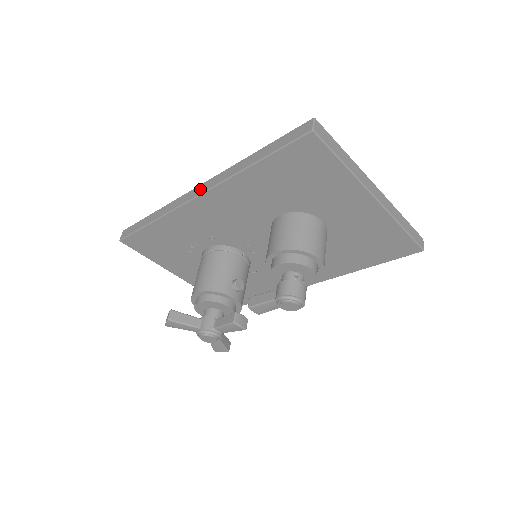
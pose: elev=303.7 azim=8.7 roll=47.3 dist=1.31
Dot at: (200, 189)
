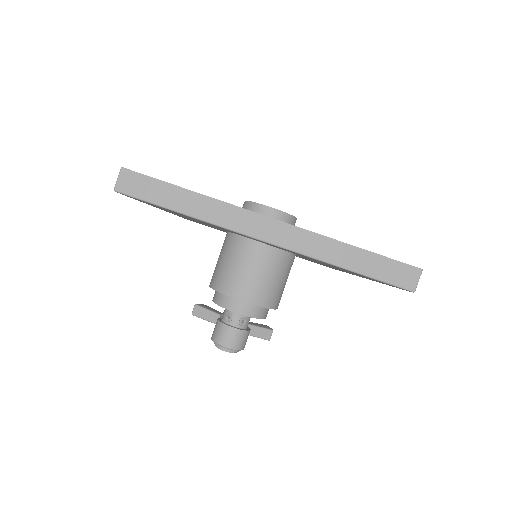
Dot at: occluded
